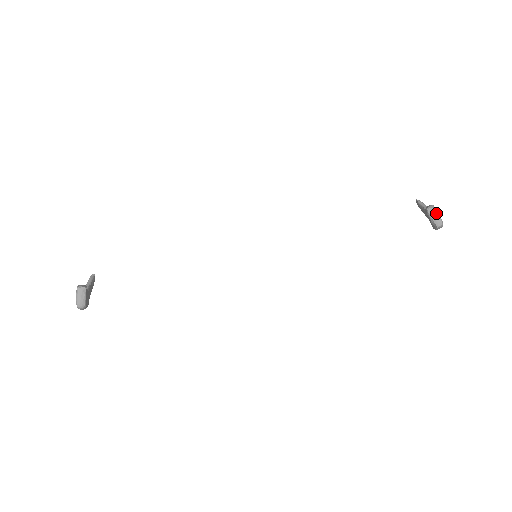
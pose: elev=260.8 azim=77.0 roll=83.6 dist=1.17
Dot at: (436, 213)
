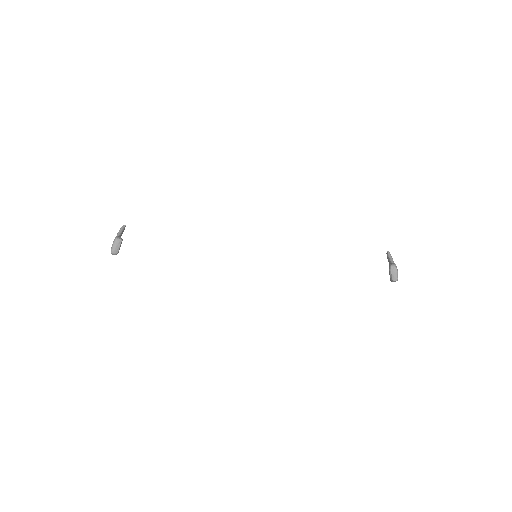
Dot at: (396, 271)
